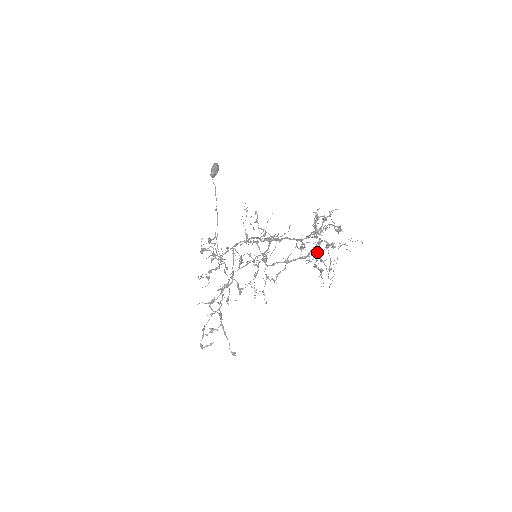
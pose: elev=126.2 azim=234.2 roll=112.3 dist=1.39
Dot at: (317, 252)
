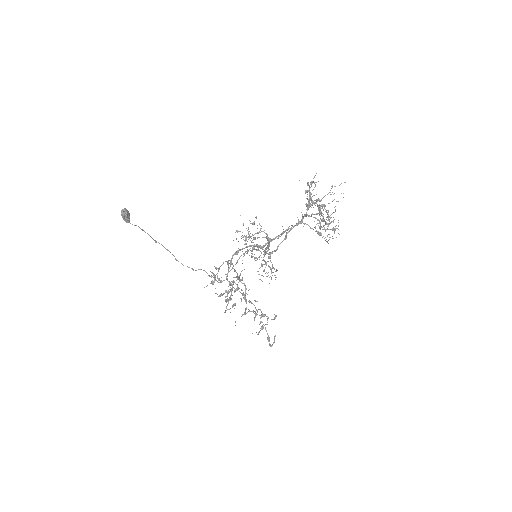
Dot at: occluded
